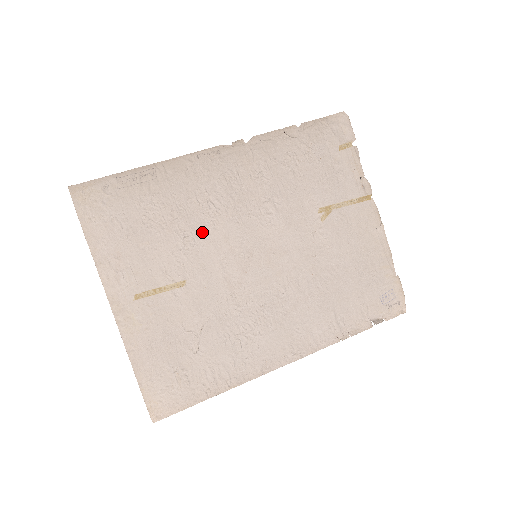
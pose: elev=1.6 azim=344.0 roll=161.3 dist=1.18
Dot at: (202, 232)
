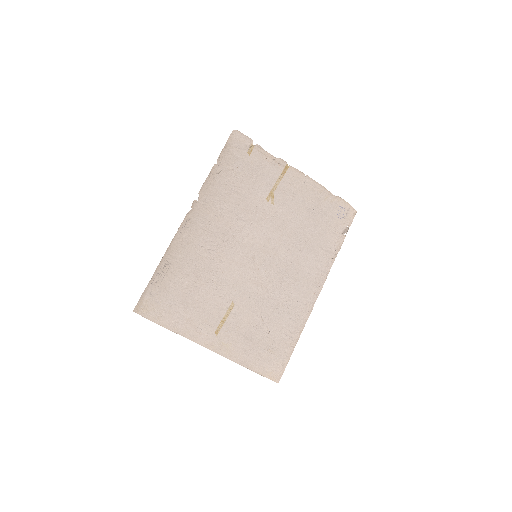
Dot at: (218, 270)
